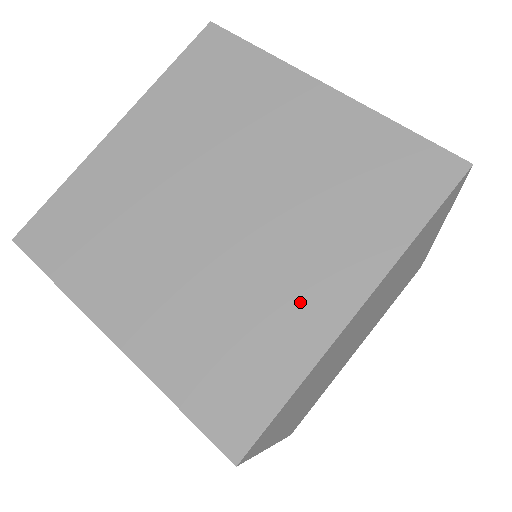
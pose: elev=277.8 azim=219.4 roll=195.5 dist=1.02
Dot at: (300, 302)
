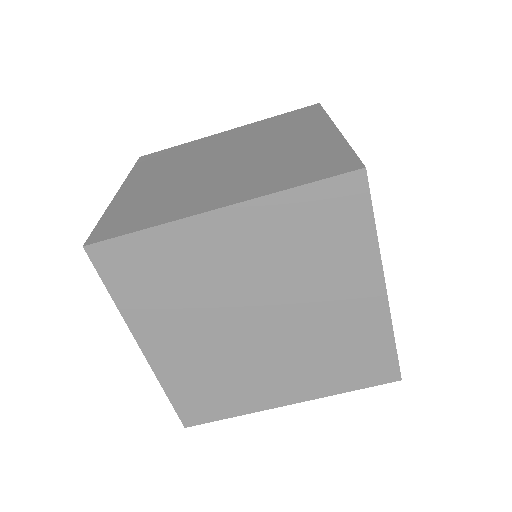
Dot at: (264, 389)
